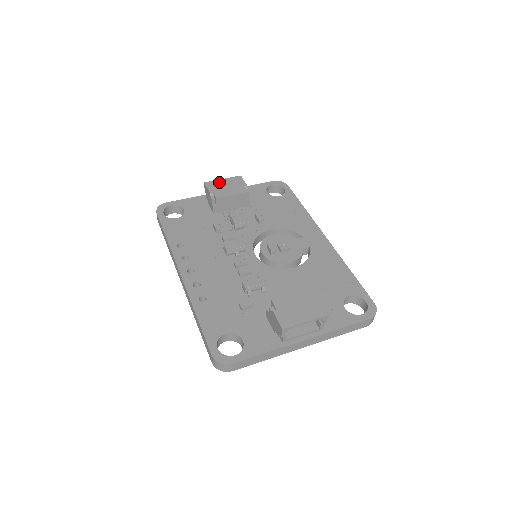
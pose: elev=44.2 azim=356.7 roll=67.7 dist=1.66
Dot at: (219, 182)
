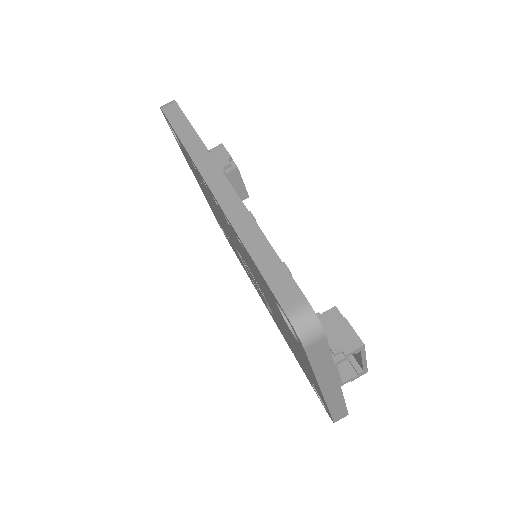
Dot at: occluded
